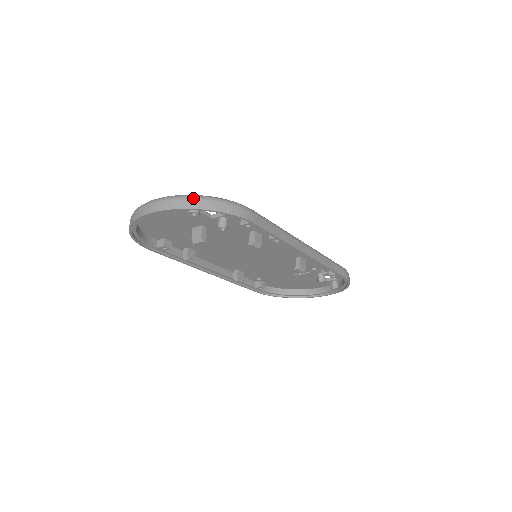
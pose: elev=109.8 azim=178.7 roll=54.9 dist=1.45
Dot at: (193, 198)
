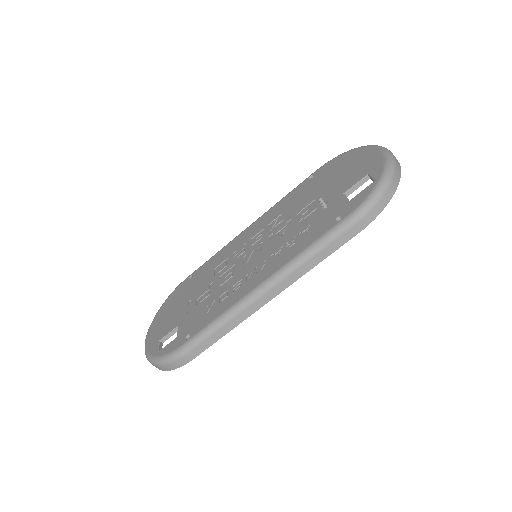
Dot at: occluded
